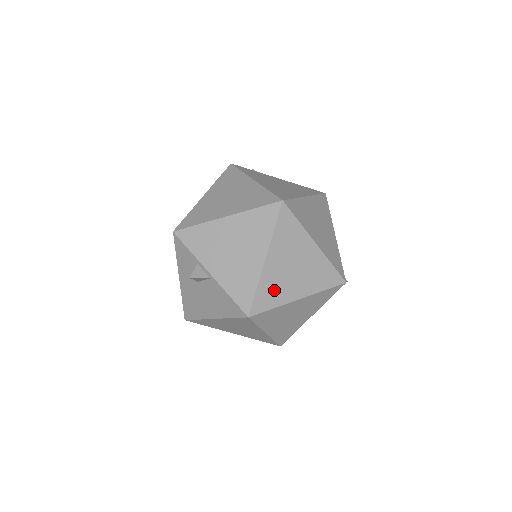
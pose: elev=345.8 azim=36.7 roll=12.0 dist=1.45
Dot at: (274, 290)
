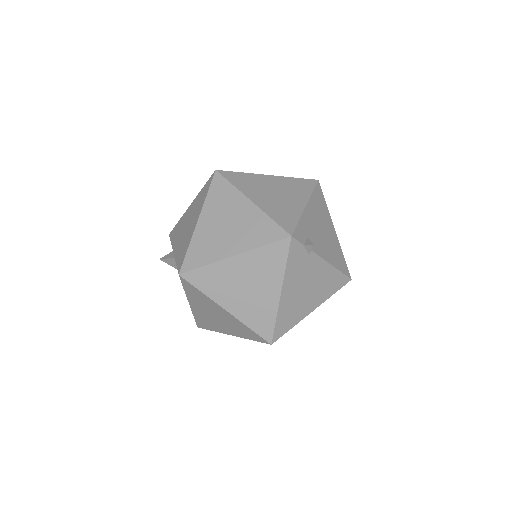
Dot at: (206, 248)
